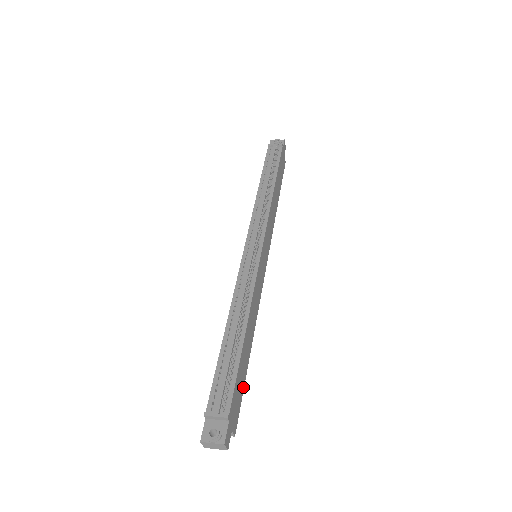
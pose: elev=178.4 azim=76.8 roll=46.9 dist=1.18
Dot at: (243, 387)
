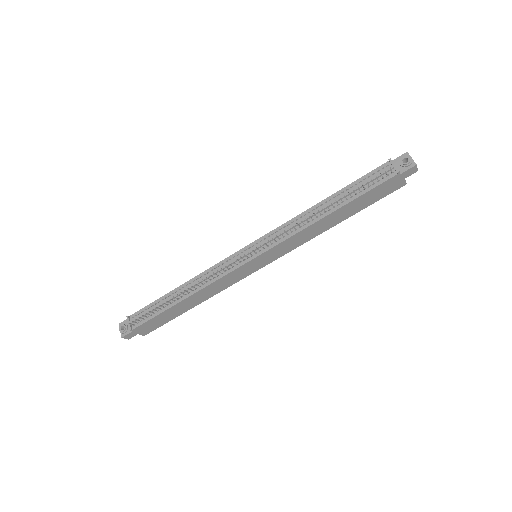
Dot at: (169, 320)
